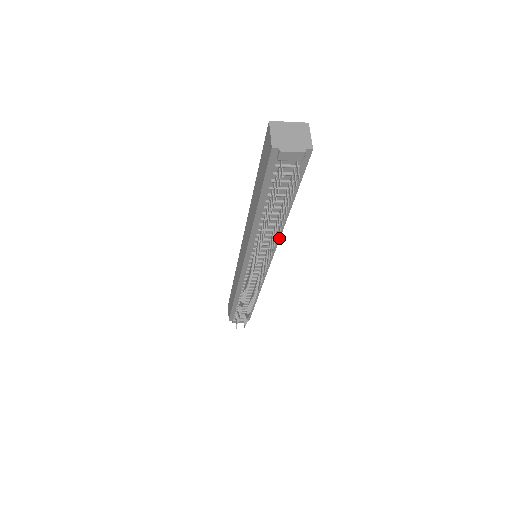
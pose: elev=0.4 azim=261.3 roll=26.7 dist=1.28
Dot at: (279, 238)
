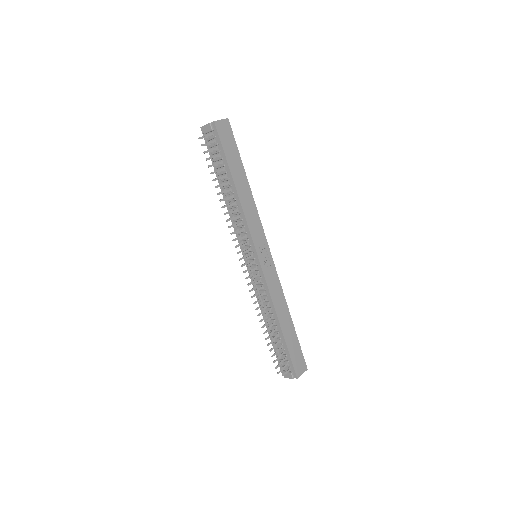
Dot at: (245, 218)
